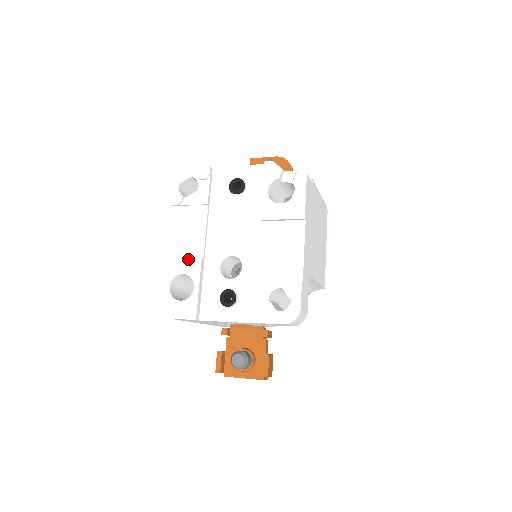
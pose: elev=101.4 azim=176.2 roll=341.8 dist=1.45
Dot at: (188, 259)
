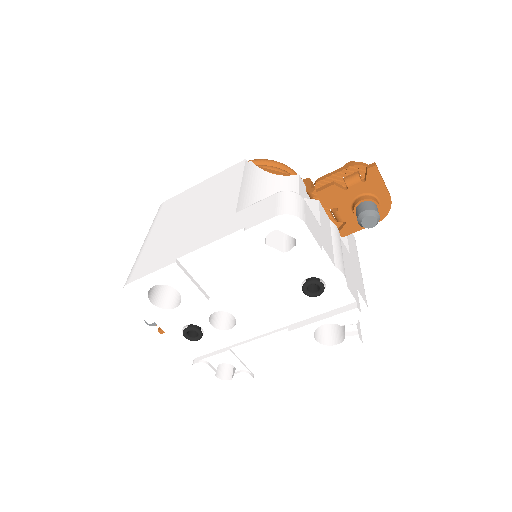
Dot at: (197, 288)
